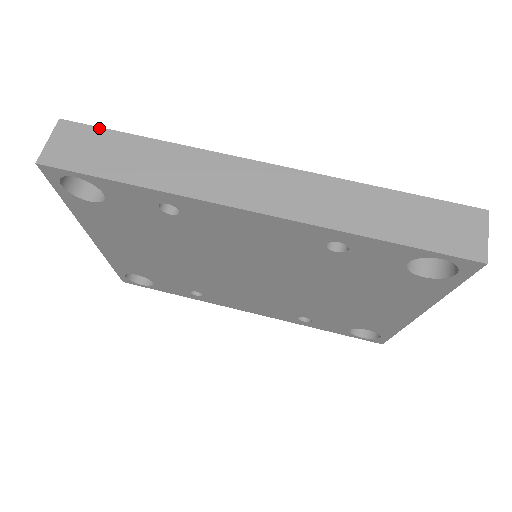
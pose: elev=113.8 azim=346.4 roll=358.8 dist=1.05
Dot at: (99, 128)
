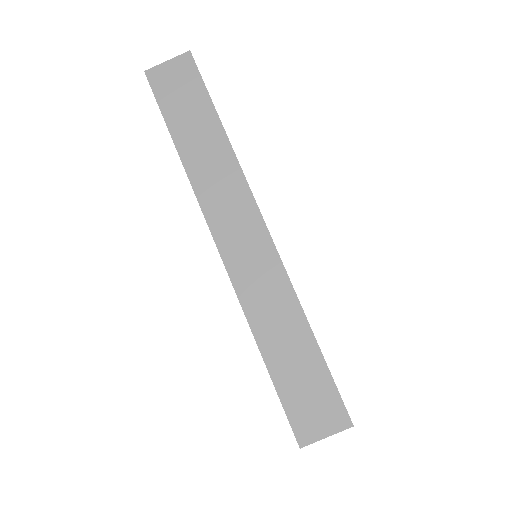
Dot at: (203, 84)
